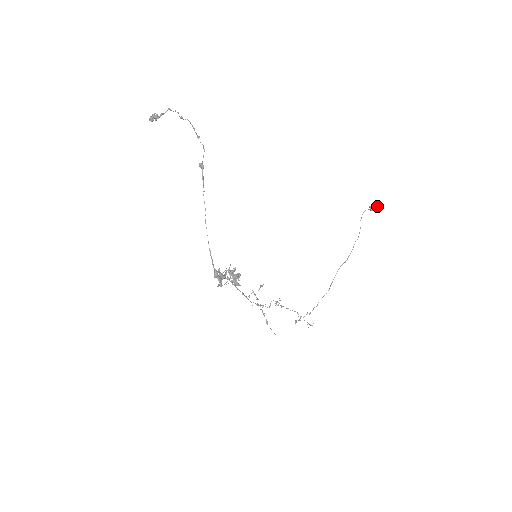
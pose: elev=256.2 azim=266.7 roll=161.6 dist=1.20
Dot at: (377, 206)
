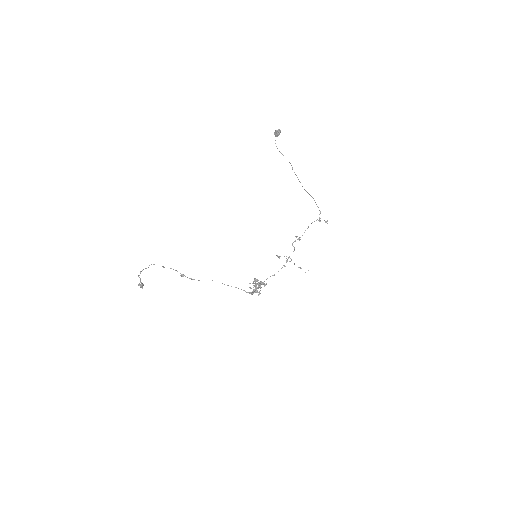
Dot at: (277, 131)
